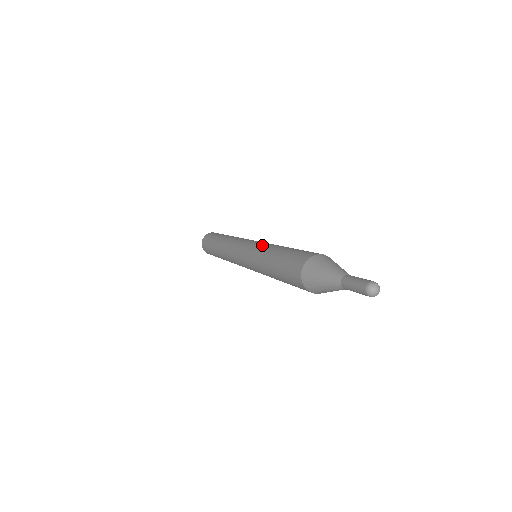
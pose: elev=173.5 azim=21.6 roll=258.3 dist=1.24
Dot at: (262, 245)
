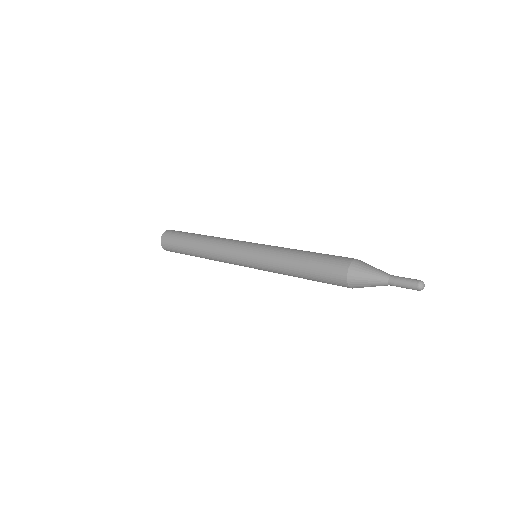
Dot at: (270, 258)
